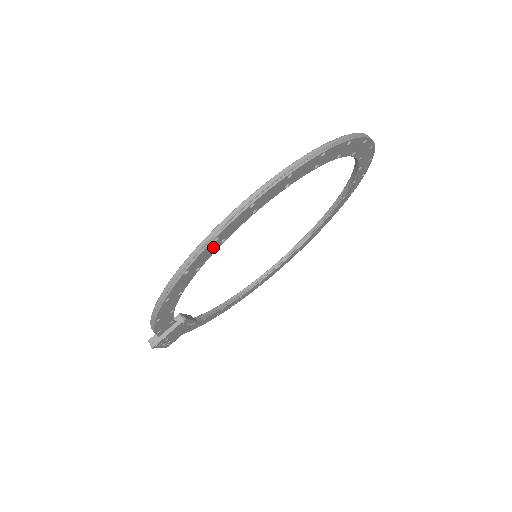
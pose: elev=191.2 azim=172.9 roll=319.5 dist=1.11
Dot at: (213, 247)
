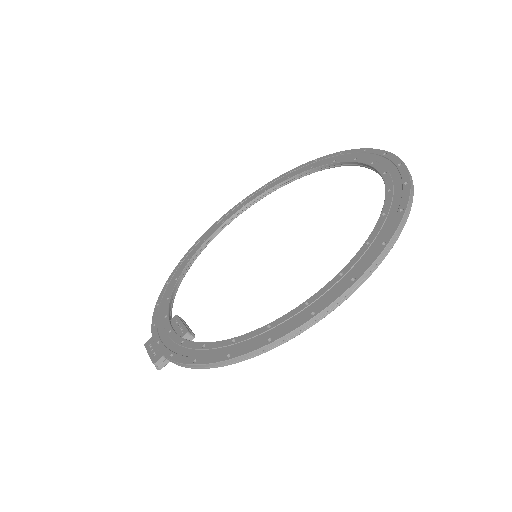
Dot at: occluded
